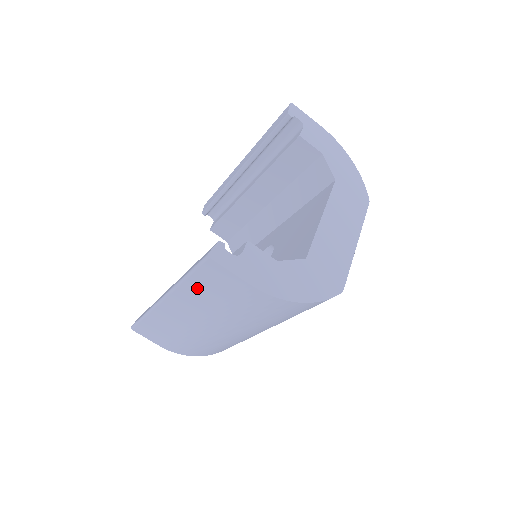
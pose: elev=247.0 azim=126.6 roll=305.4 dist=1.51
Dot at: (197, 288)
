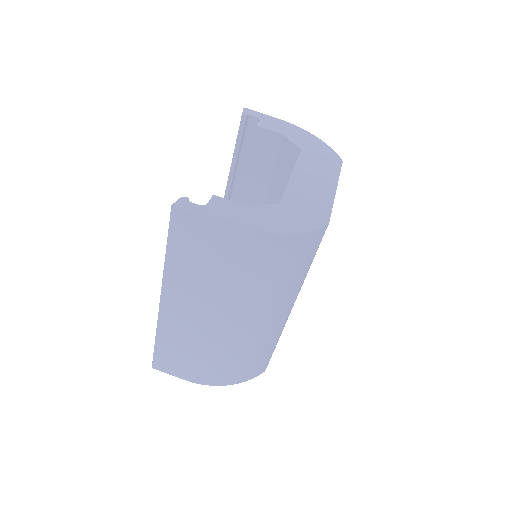
Dot at: (181, 261)
